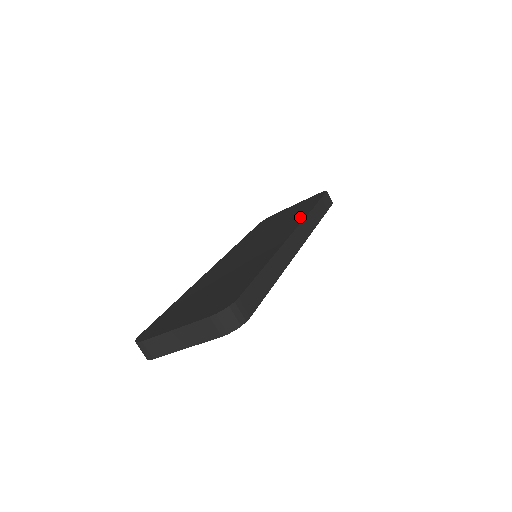
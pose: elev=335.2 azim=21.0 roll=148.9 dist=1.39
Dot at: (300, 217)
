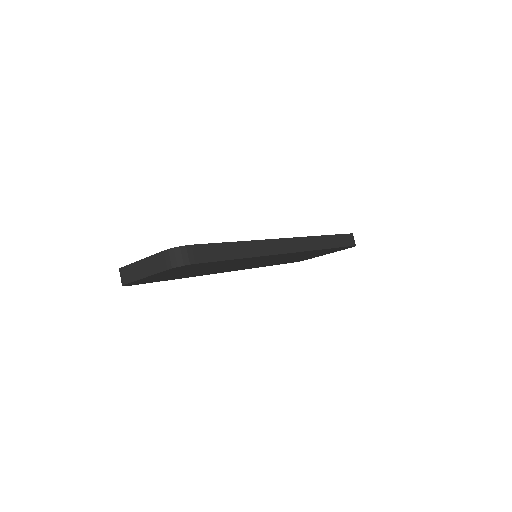
Dot at: occluded
